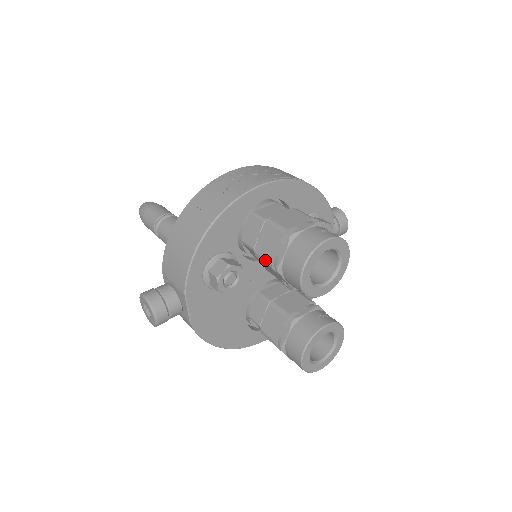
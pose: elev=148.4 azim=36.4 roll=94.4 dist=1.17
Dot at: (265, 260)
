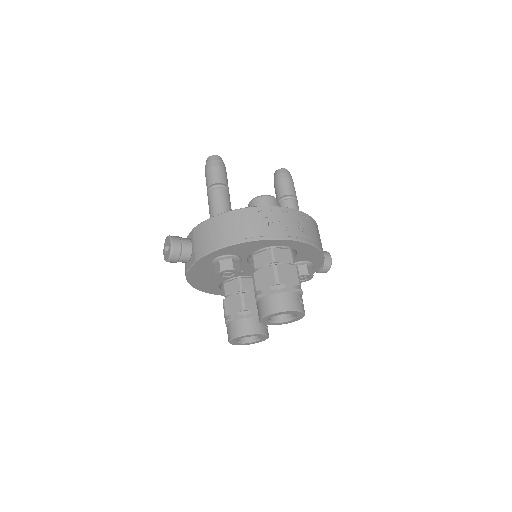
Dot at: (255, 285)
